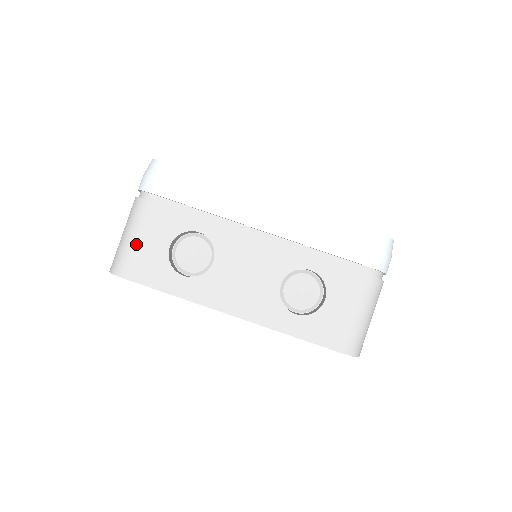
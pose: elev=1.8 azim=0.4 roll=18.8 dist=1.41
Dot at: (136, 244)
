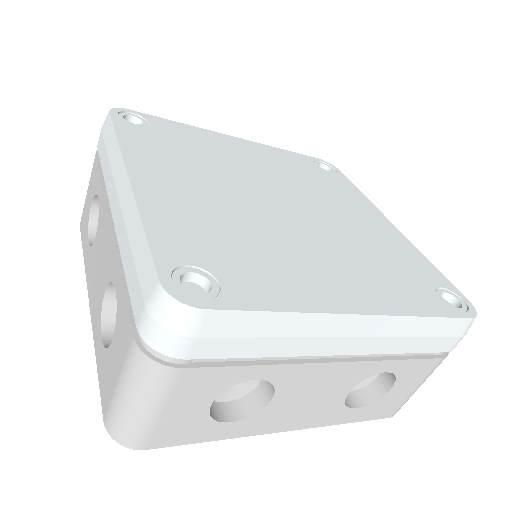
Dot at: (86, 195)
